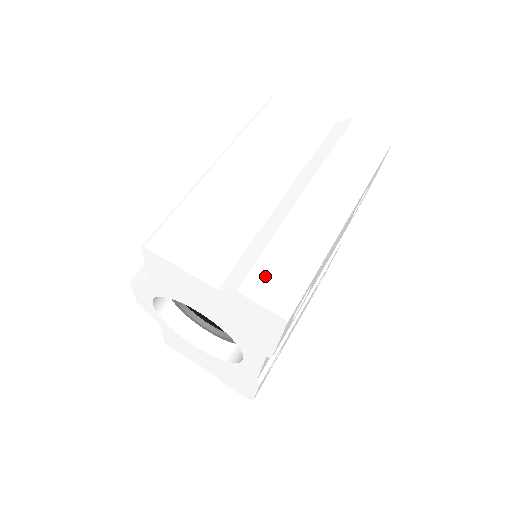
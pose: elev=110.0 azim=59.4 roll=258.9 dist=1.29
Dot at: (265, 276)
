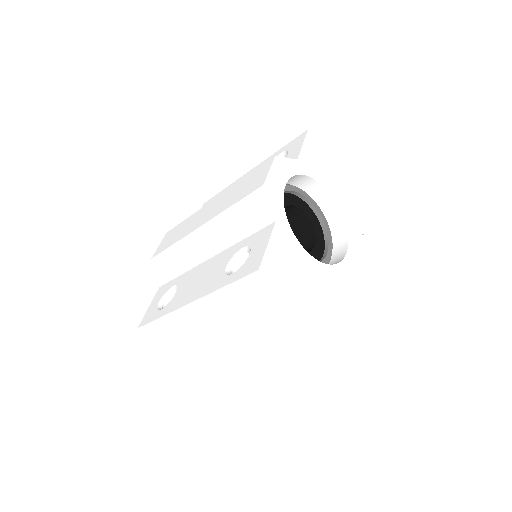
Dot at: (203, 380)
